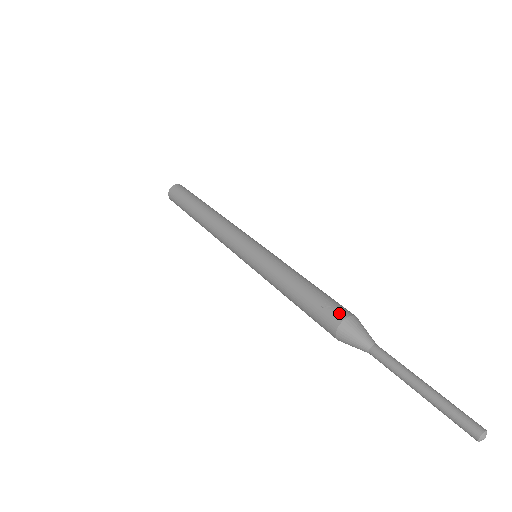
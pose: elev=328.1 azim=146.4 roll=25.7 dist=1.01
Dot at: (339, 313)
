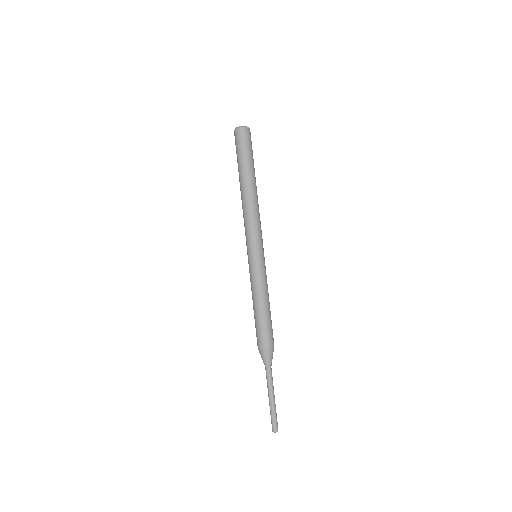
Dot at: (262, 343)
